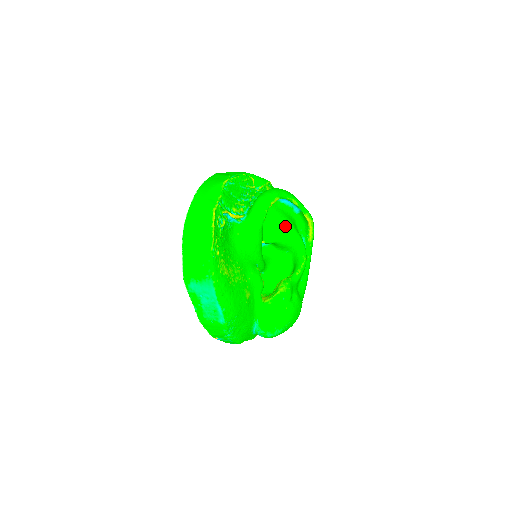
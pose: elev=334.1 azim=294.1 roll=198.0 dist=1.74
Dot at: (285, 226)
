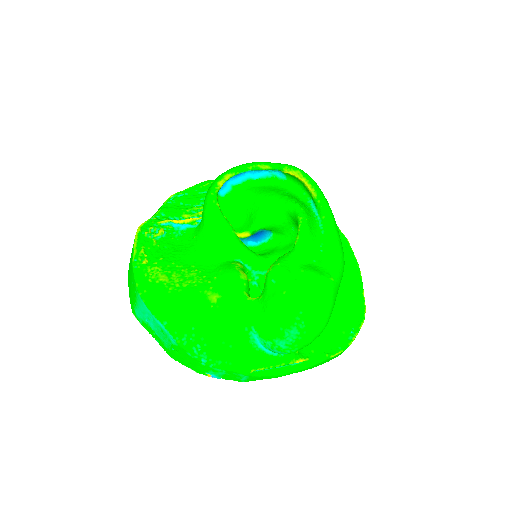
Dot at: (262, 199)
